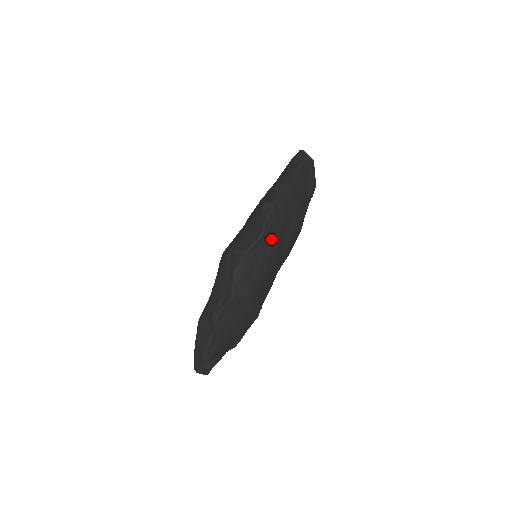
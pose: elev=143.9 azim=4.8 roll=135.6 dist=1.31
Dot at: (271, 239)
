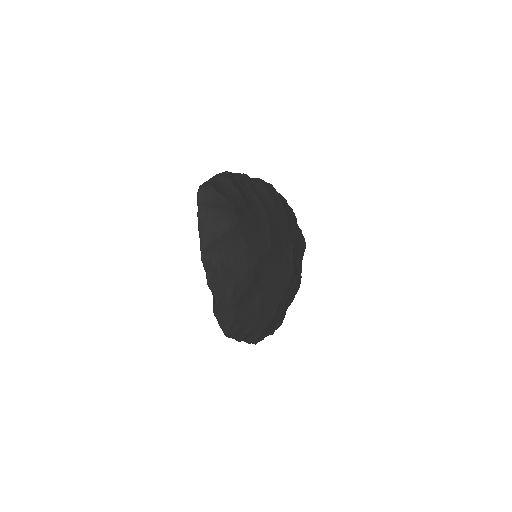
Dot at: (240, 328)
